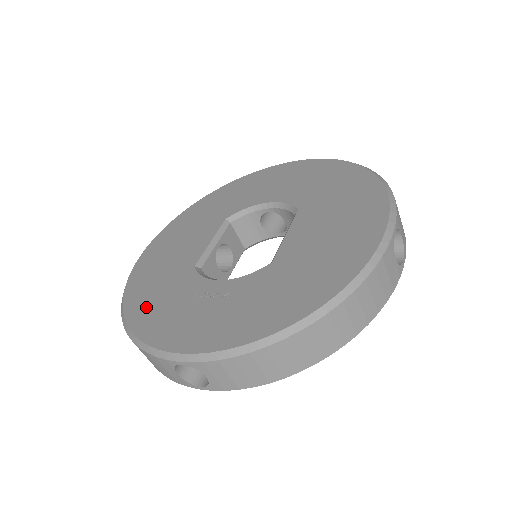
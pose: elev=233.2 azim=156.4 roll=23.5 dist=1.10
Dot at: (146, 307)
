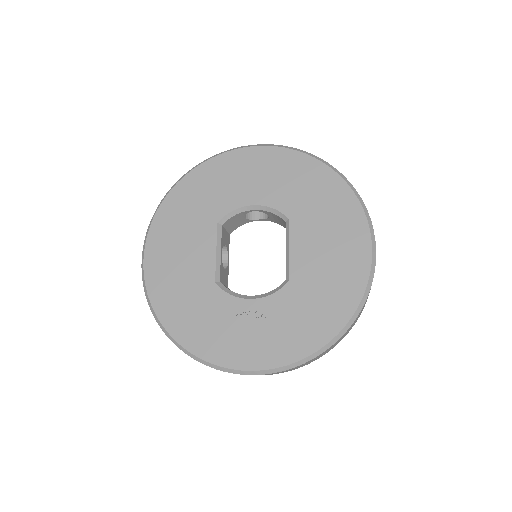
Dot at: (191, 328)
